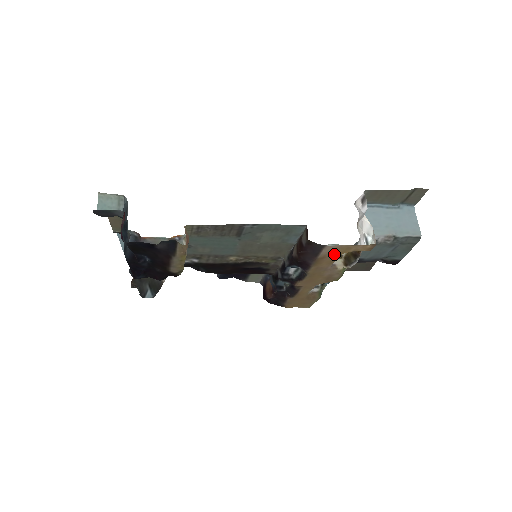
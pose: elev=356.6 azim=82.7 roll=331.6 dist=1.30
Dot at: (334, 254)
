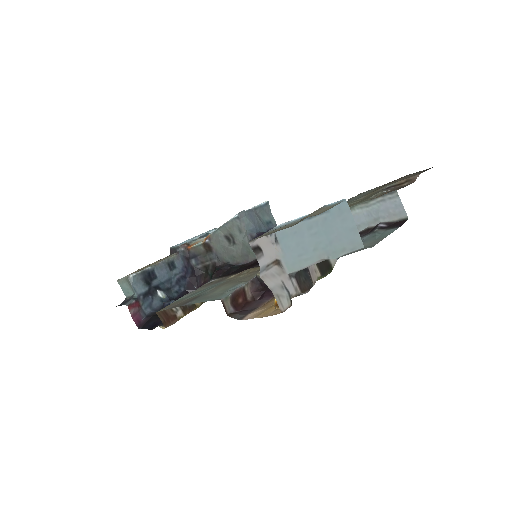
Dot at: (267, 307)
